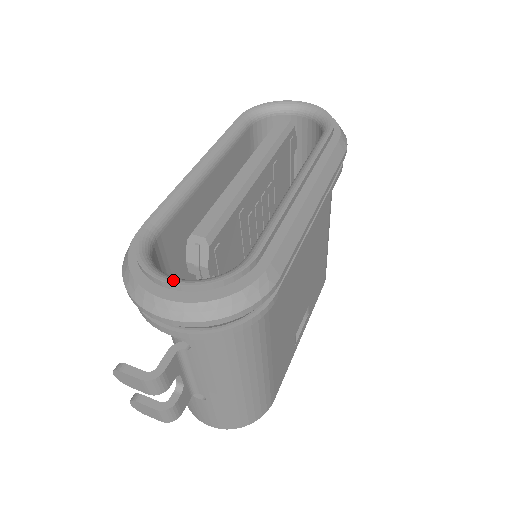
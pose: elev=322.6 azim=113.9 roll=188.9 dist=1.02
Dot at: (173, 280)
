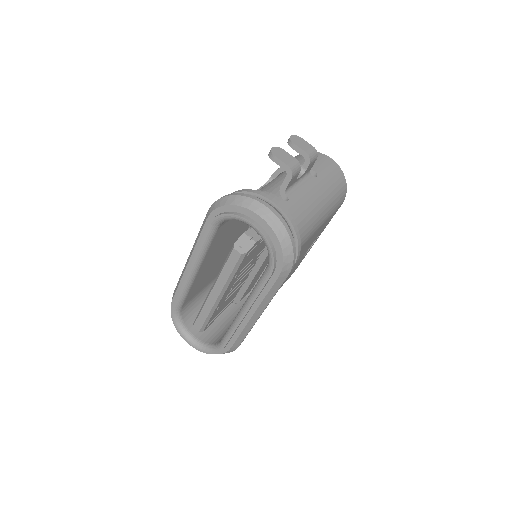
Dot at: (191, 344)
